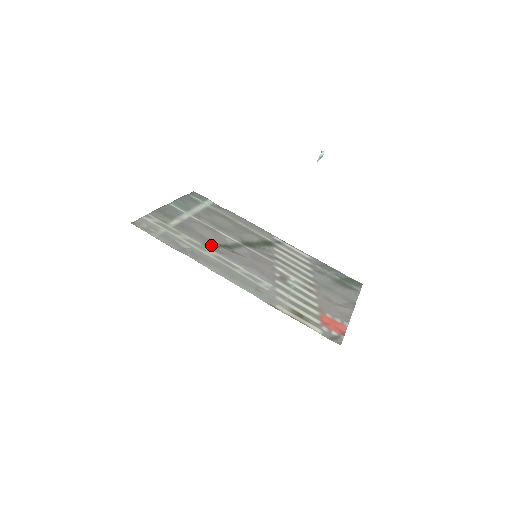
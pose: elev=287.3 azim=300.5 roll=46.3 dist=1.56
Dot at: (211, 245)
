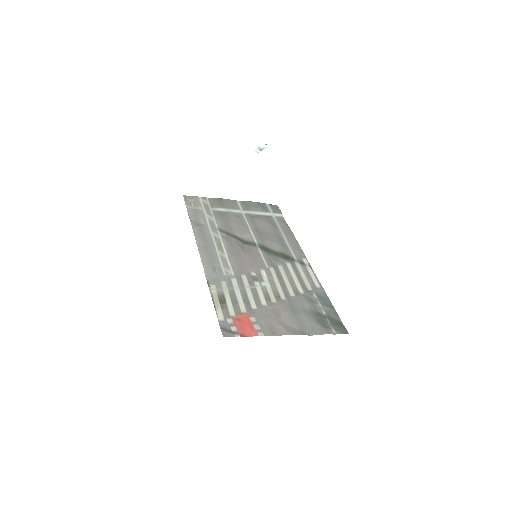
Dot at: (226, 232)
